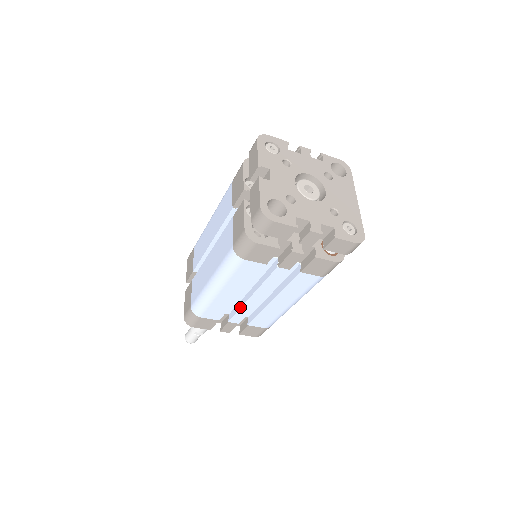
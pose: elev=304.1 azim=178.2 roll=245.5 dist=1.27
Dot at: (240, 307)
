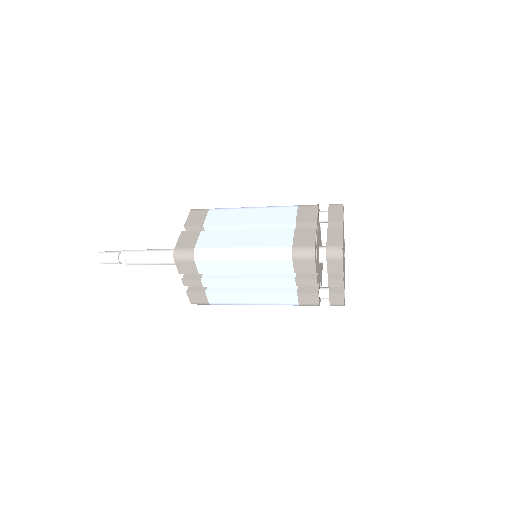
Dot at: (228, 278)
